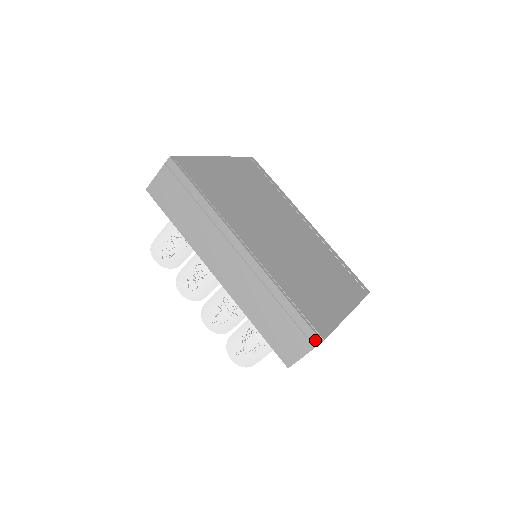
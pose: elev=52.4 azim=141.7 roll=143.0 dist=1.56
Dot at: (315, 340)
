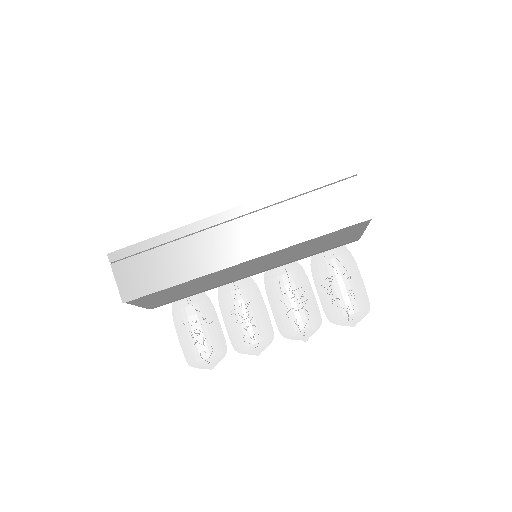
Dot at: (349, 172)
